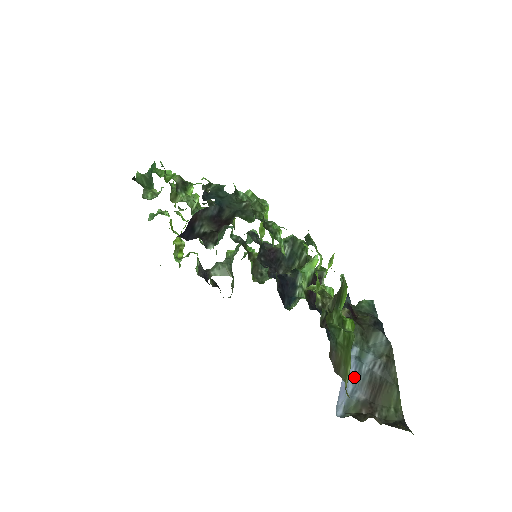
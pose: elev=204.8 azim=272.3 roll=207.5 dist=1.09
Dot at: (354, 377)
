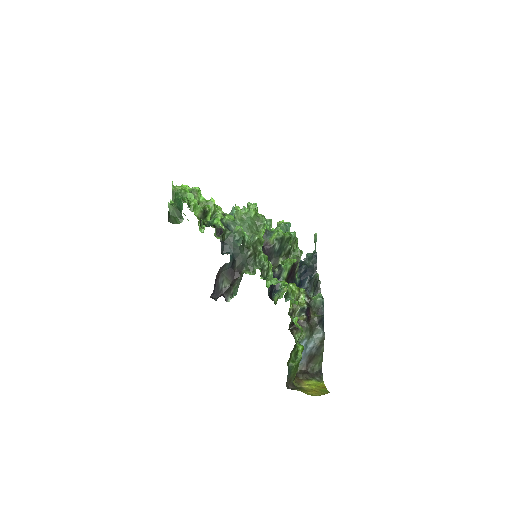
Dot at: (302, 355)
